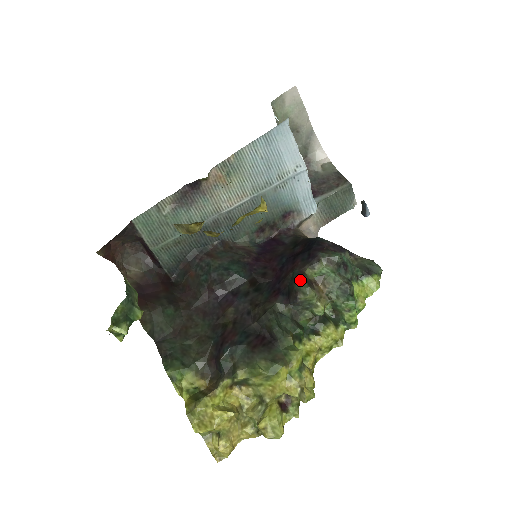
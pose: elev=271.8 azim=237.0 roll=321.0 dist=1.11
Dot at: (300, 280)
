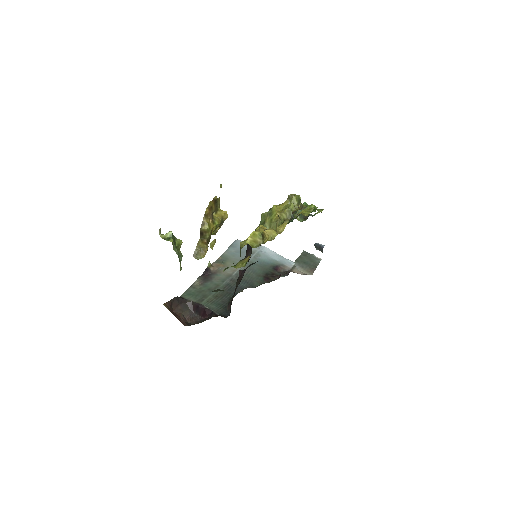
Dot at: occluded
